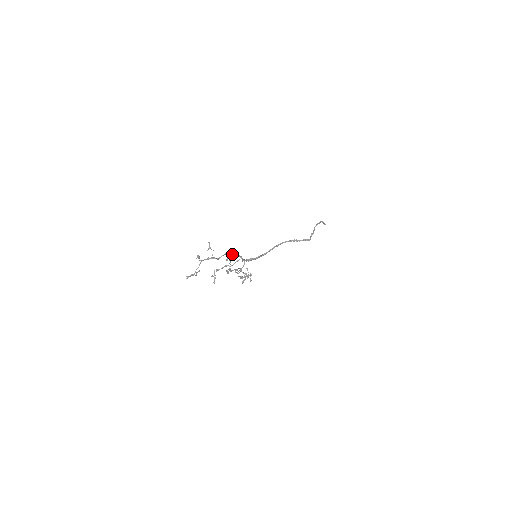
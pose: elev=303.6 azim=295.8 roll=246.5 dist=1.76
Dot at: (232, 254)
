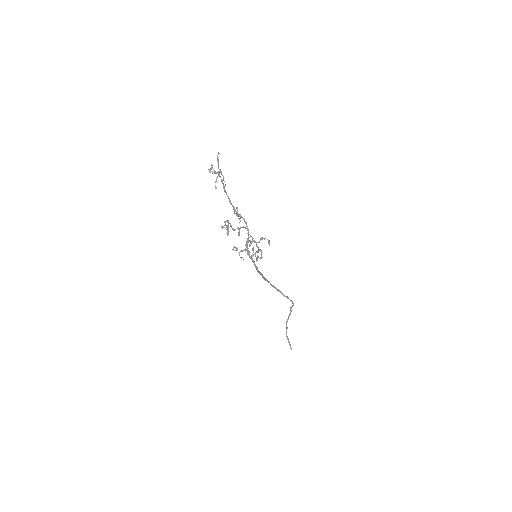
Dot at: (239, 214)
